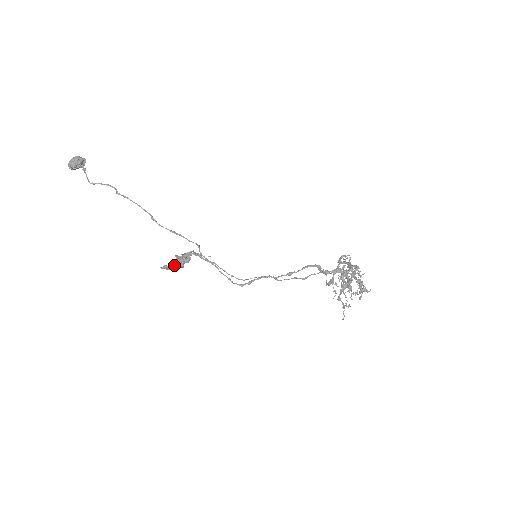
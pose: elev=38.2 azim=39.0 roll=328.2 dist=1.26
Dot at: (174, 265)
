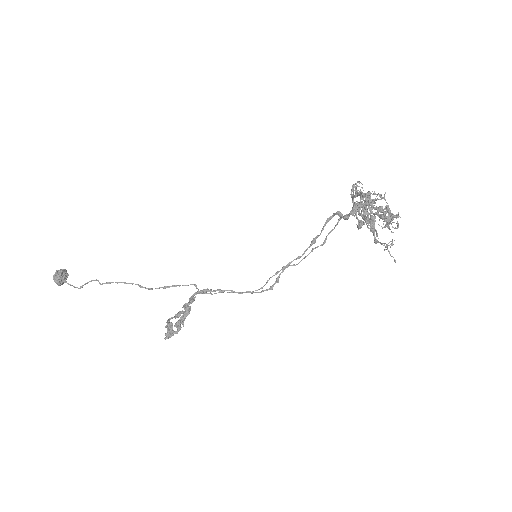
Dot at: occluded
